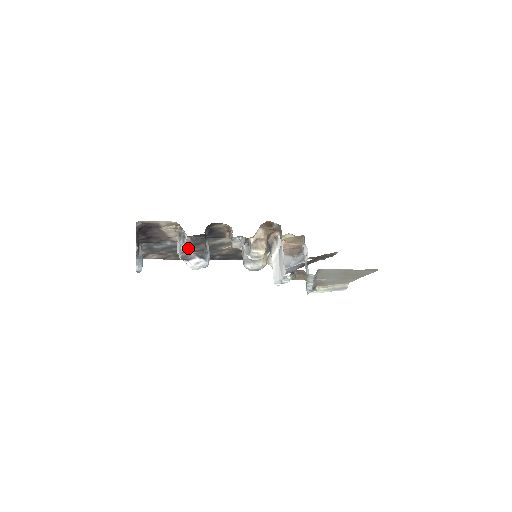
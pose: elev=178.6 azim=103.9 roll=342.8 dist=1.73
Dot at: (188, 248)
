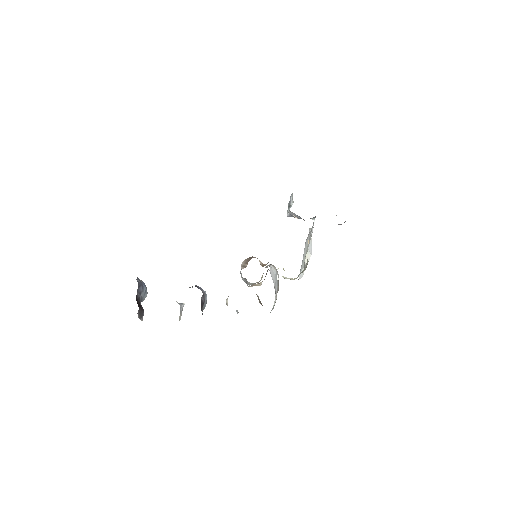
Dot at: occluded
